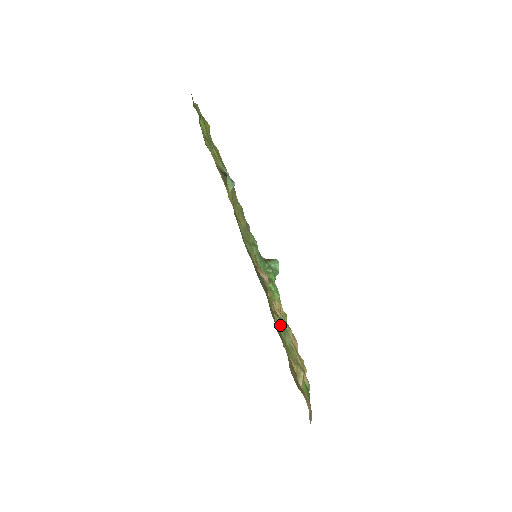
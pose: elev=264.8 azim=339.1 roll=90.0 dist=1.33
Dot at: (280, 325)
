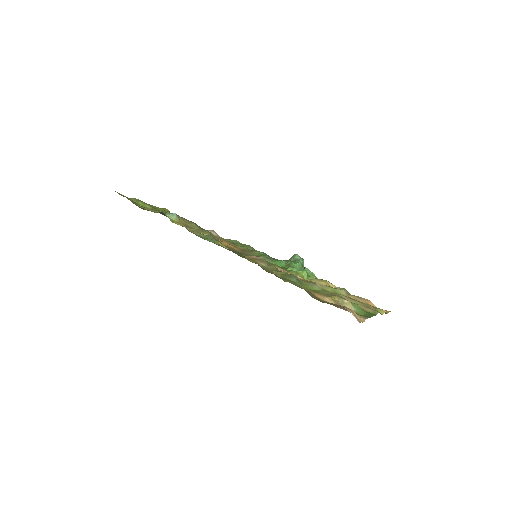
Dot at: (283, 275)
